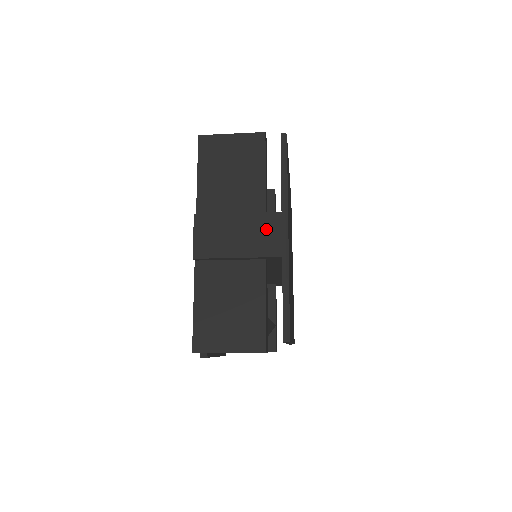
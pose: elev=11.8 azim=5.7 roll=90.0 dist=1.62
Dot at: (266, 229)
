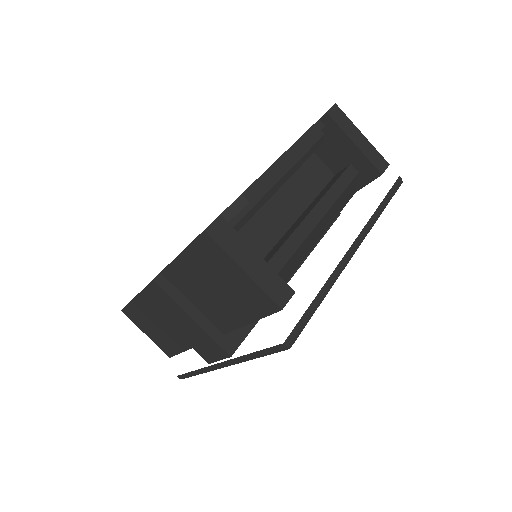
Dot at: (209, 347)
